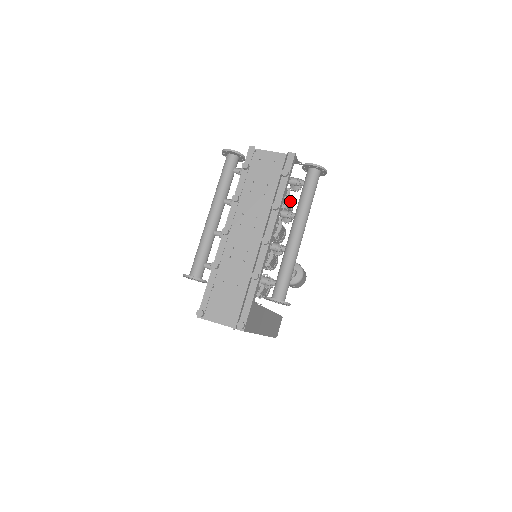
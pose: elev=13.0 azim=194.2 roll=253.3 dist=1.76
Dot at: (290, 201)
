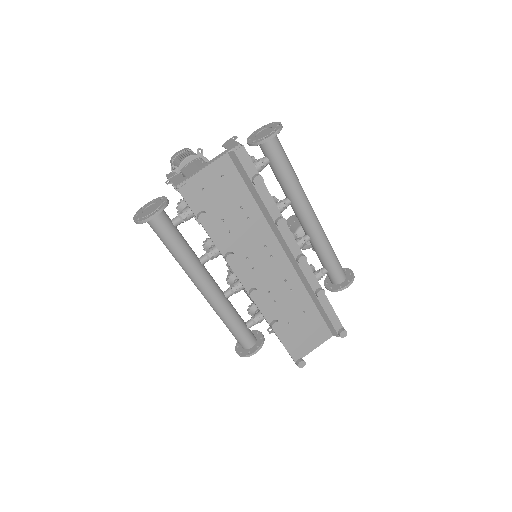
Dot at: occluded
